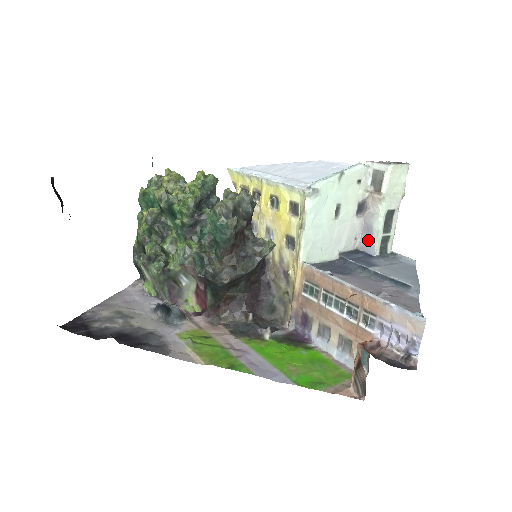
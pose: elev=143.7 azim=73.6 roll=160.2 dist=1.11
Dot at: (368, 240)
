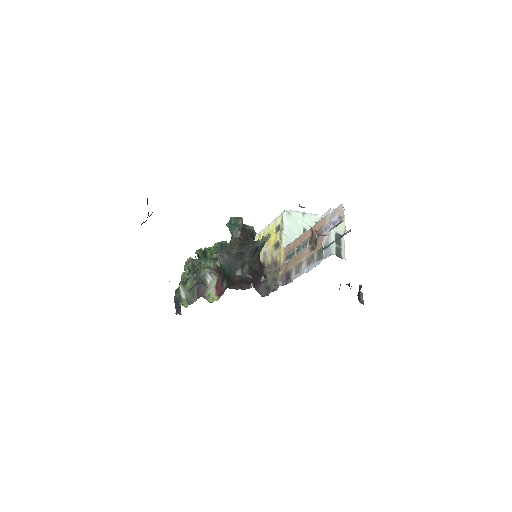
Dot at: (328, 250)
